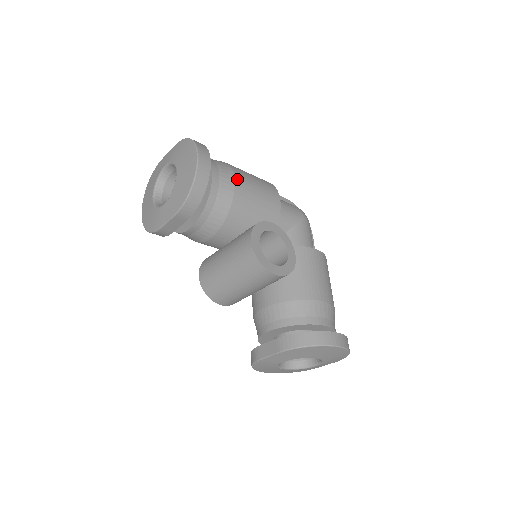
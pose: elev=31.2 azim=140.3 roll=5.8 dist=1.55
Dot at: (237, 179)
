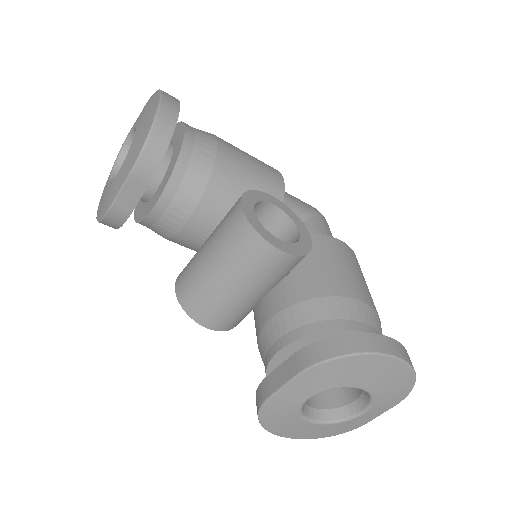
Dot at: (221, 143)
